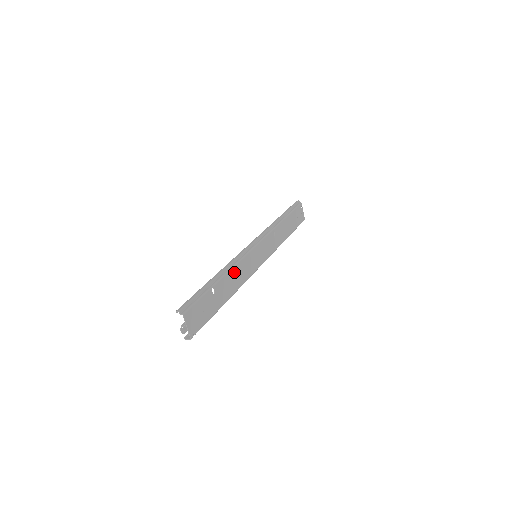
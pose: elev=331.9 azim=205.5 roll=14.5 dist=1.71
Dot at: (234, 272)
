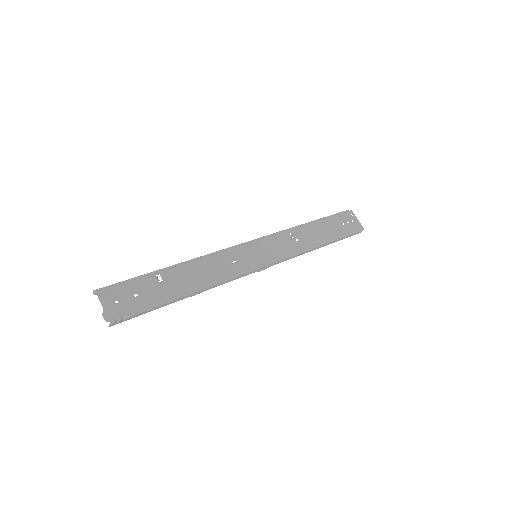
Dot at: (204, 264)
